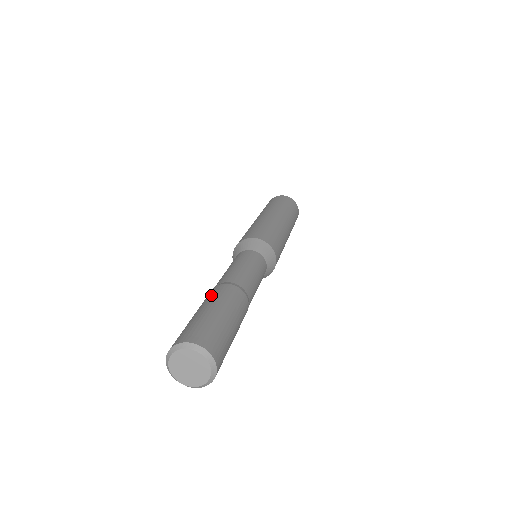
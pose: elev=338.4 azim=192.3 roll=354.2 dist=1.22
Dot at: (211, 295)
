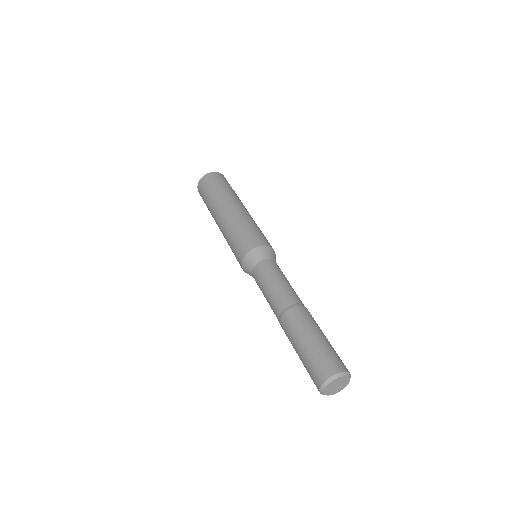
Dot at: (287, 334)
